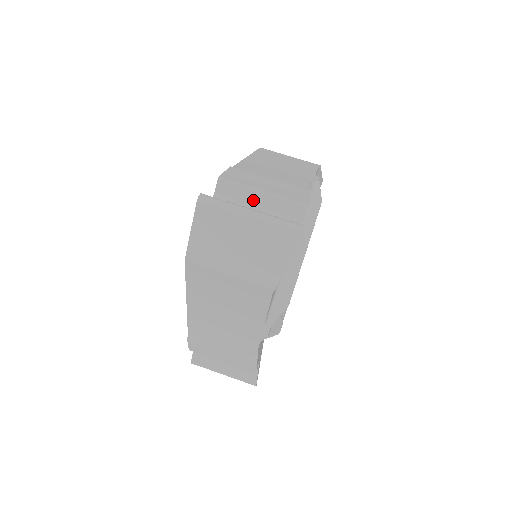
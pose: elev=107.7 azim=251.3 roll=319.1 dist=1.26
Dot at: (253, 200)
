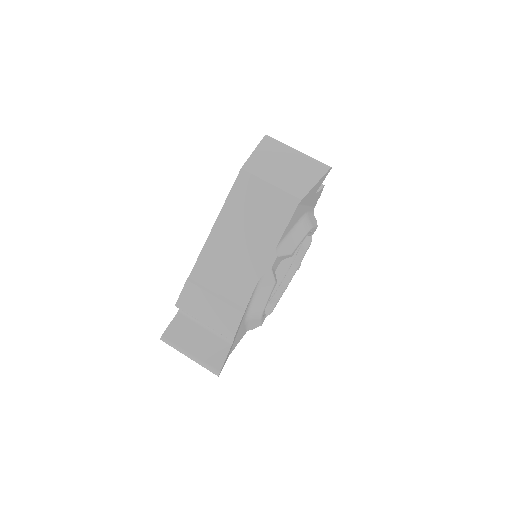
Dot at: occluded
